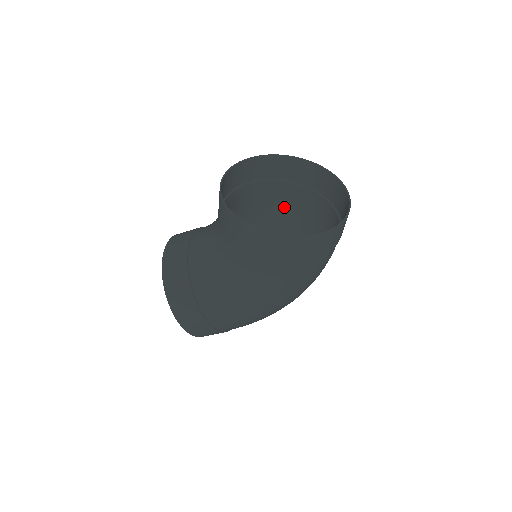
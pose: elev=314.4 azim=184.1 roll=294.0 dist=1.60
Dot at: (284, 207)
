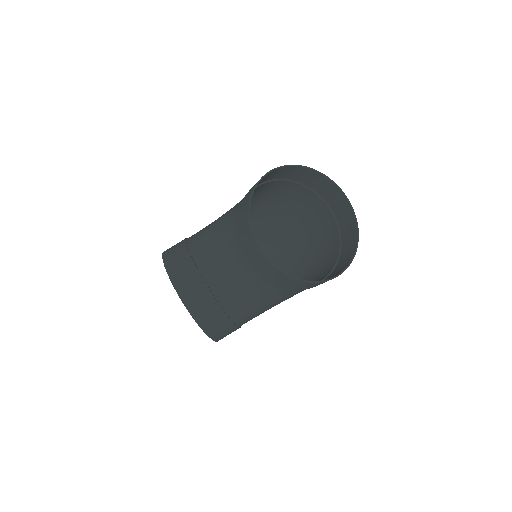
Dot at: (255, 196)
